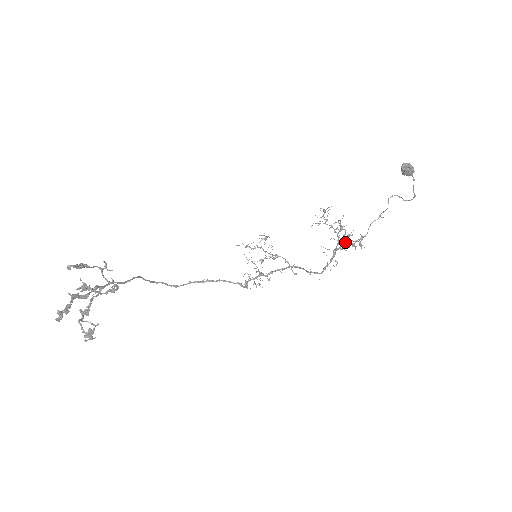
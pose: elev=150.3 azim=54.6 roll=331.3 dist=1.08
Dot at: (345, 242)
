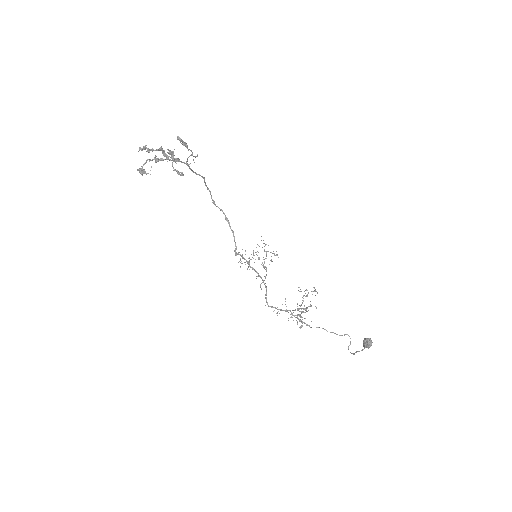
Dot at: (300, 314)
